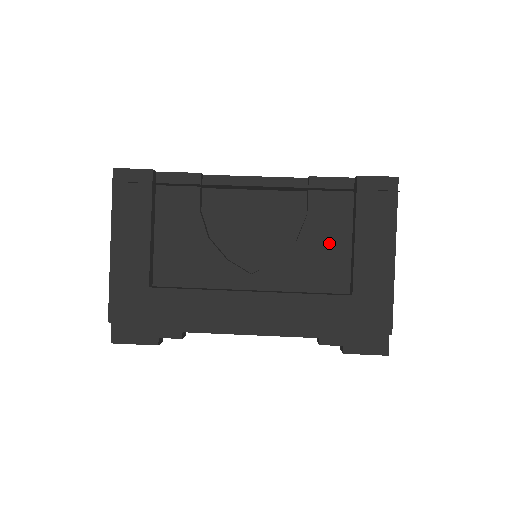
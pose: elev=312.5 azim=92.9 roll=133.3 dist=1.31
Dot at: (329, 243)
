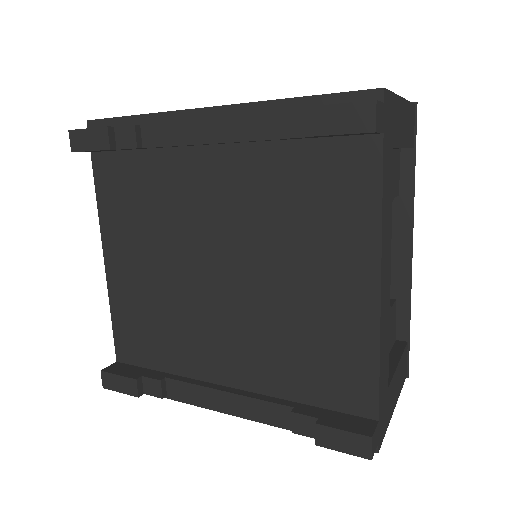
Dot at: occluded
